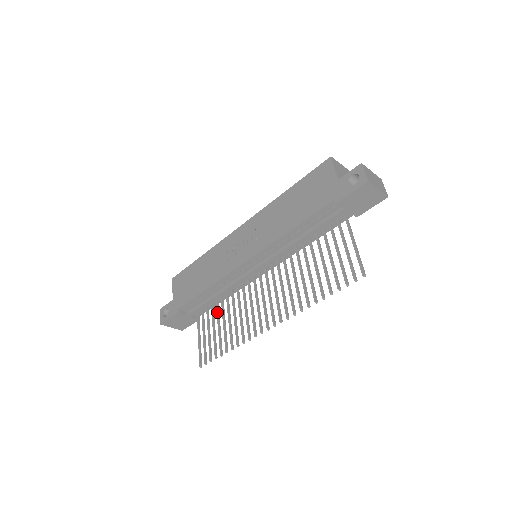
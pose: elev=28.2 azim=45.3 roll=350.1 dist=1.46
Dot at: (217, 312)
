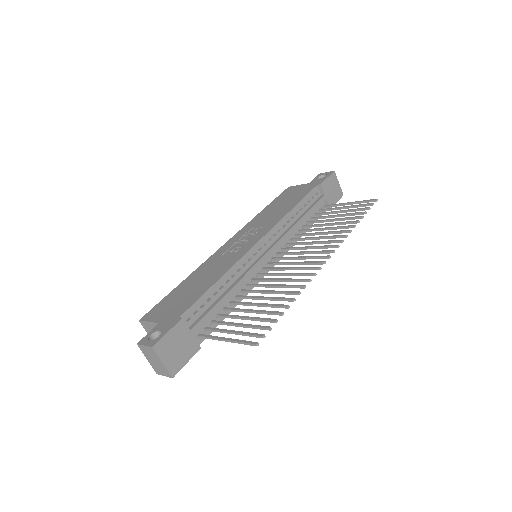
Dot at: (236, 308)
